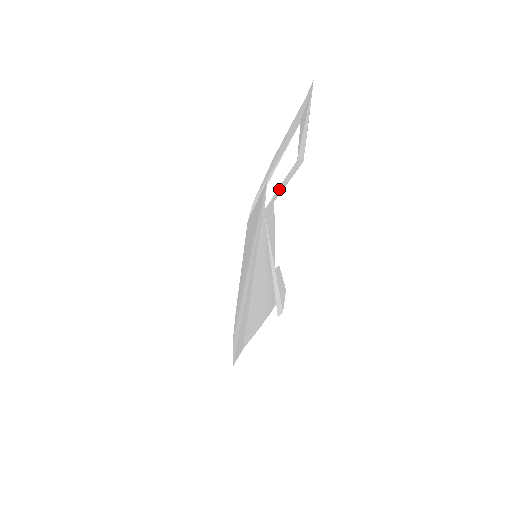
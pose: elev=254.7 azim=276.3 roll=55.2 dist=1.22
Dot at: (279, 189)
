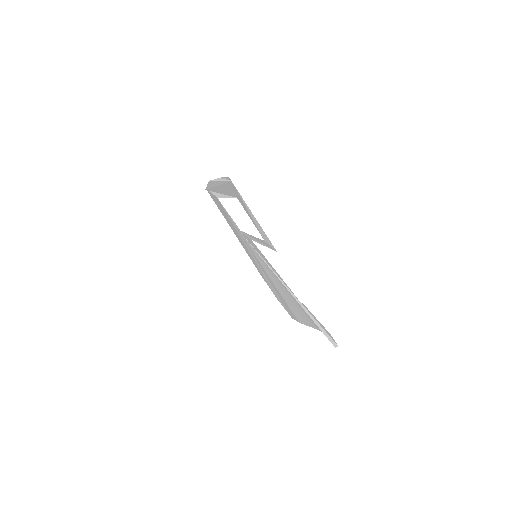
Dot at: (251, 237)
